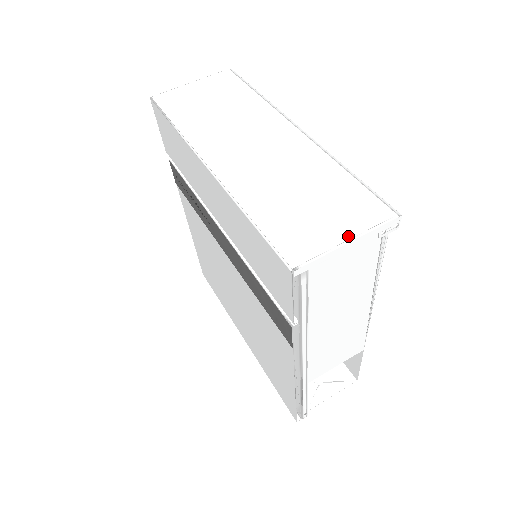
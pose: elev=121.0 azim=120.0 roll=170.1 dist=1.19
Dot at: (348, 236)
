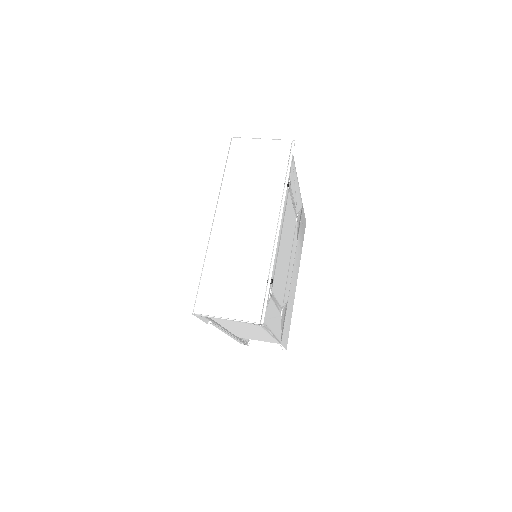
Dot at: (229, 316)
